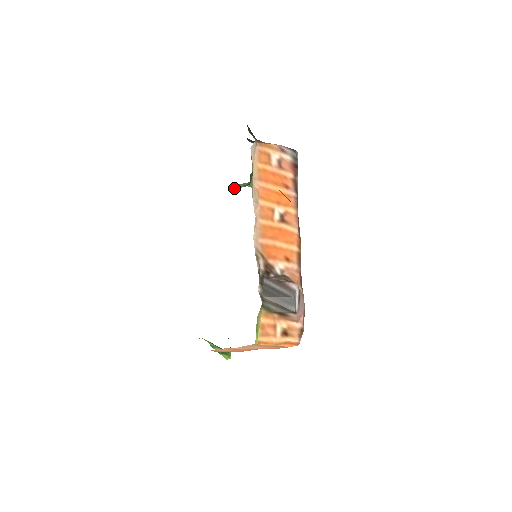
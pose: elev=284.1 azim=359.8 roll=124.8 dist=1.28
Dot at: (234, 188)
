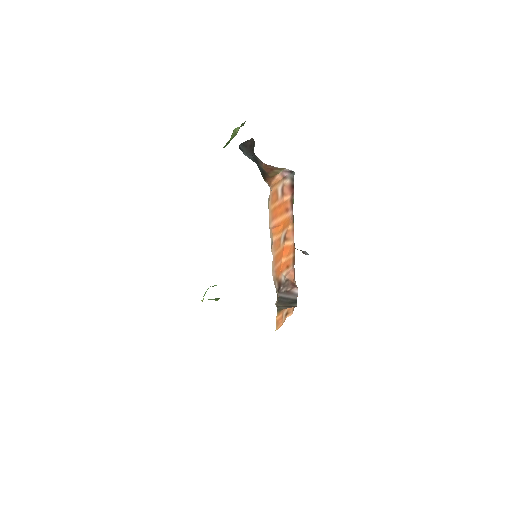
Dot at: occluded
